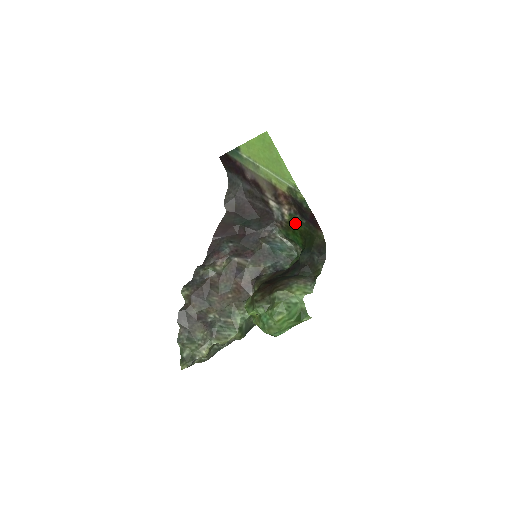
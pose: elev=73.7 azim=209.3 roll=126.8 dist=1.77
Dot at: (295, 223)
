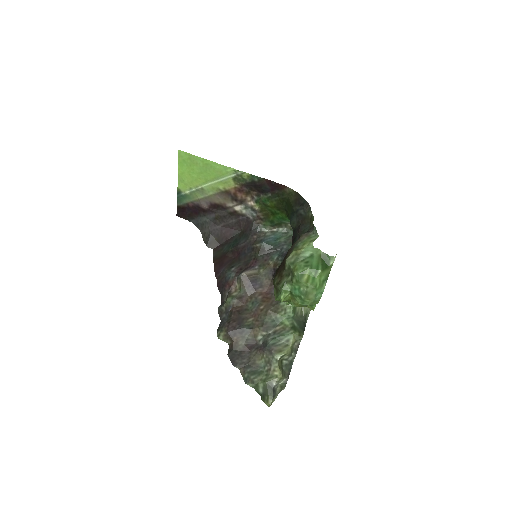
Dot at: (265, 204)
